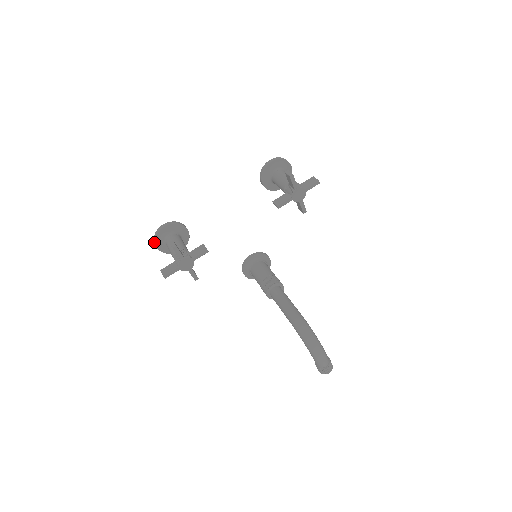
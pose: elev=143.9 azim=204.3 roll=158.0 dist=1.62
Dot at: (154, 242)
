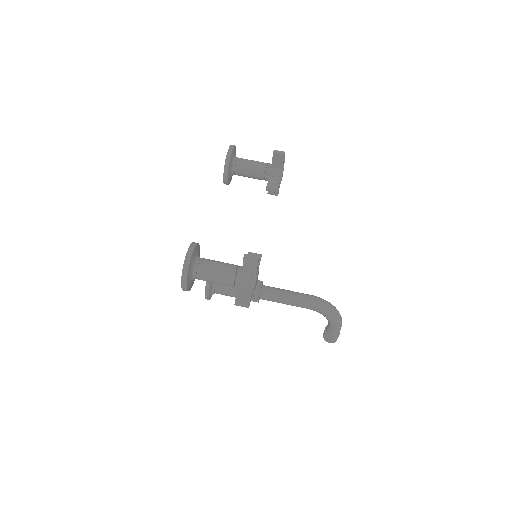
Dot at: (182, 279)
